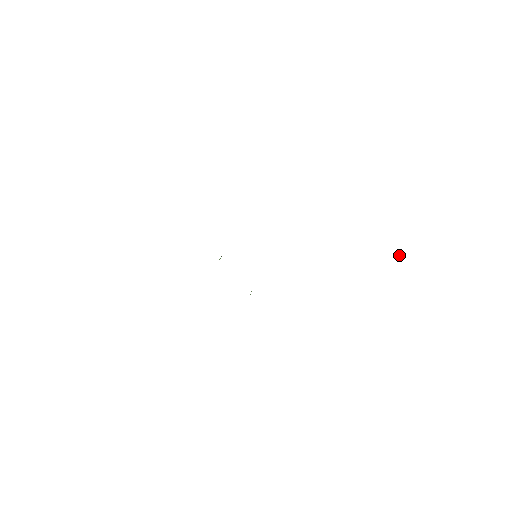
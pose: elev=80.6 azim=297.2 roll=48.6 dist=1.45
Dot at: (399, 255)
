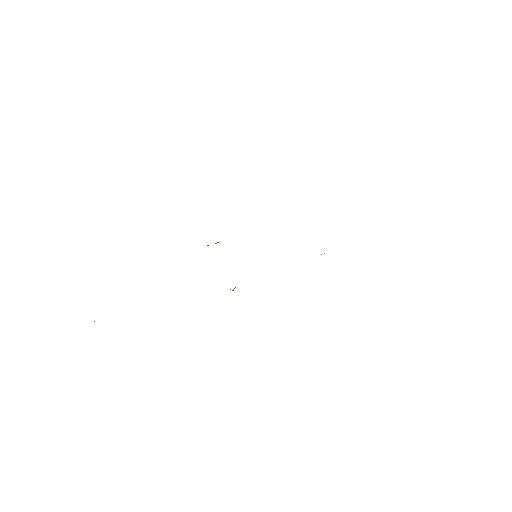
Dot at: occluded
